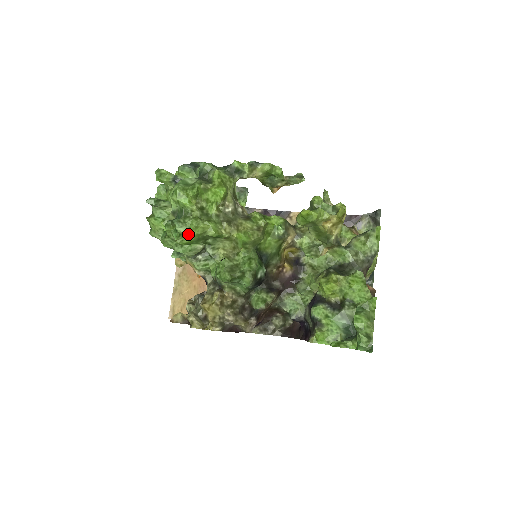
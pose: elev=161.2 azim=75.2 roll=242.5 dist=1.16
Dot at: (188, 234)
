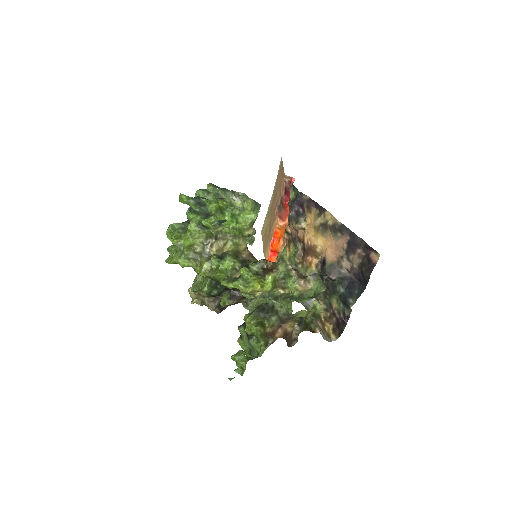
Dot at: (170, 259)
